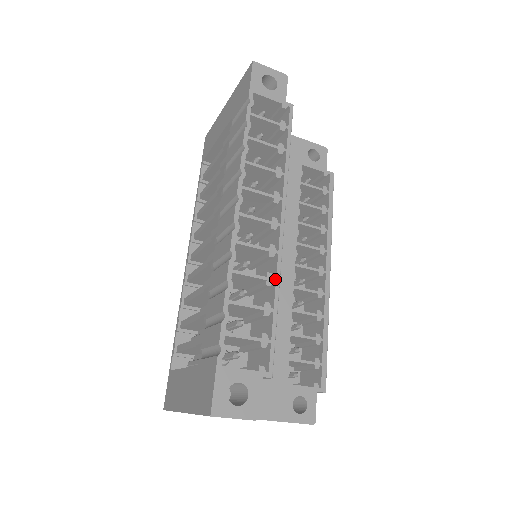
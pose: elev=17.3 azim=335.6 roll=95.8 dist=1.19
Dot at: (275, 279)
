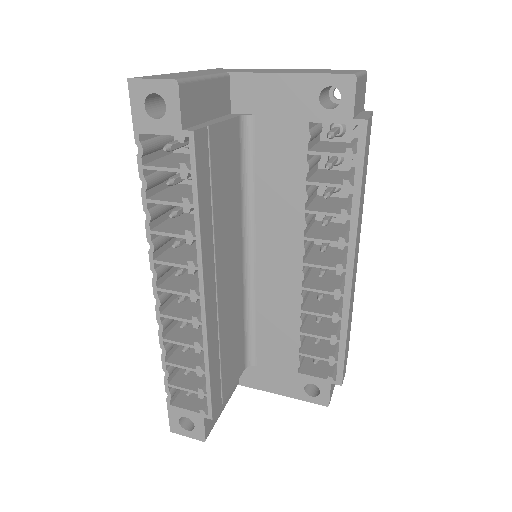
Dot at: (202, 348)
